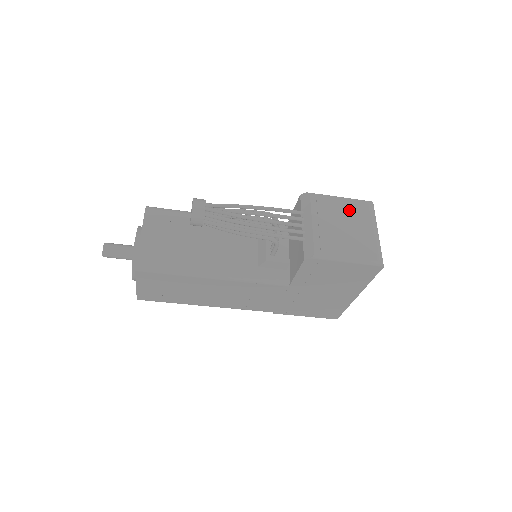
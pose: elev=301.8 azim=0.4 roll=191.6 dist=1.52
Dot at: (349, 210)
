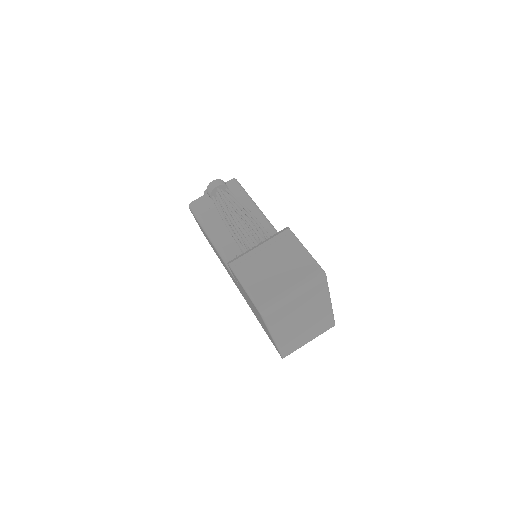
Dot at: (295, 261)
